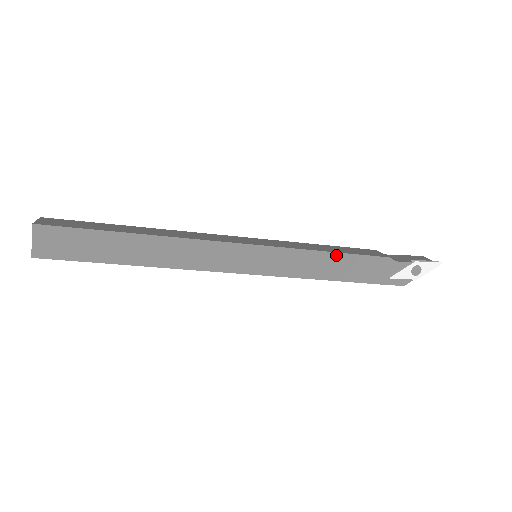
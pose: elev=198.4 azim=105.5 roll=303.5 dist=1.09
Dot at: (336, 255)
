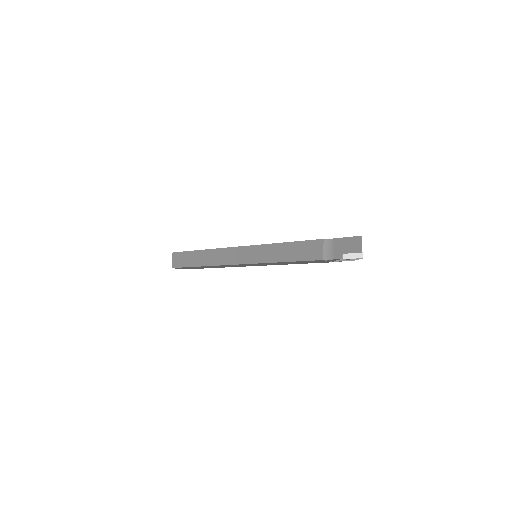
Dot at: (290, 262)
